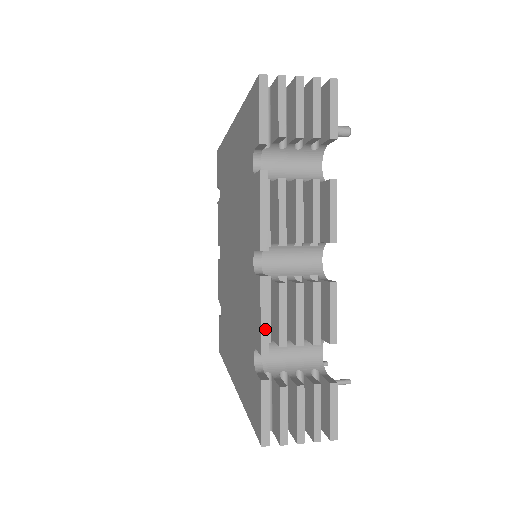
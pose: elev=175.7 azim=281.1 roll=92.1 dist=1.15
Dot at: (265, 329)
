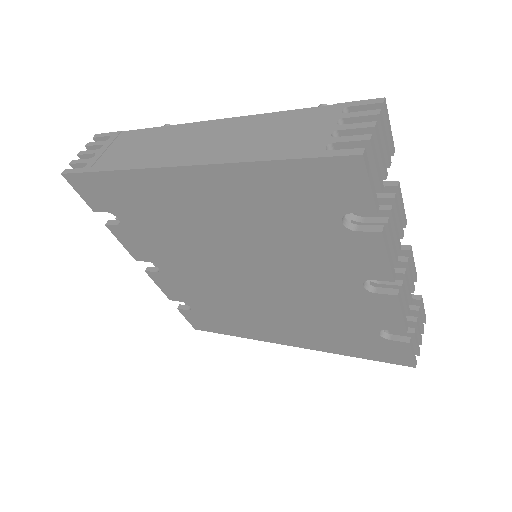
Dot at: (405, 318)
